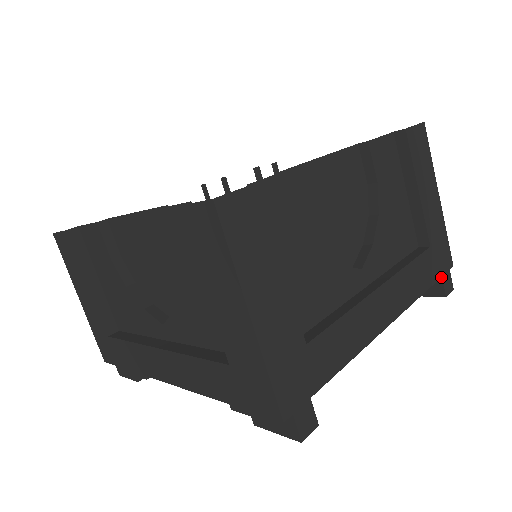
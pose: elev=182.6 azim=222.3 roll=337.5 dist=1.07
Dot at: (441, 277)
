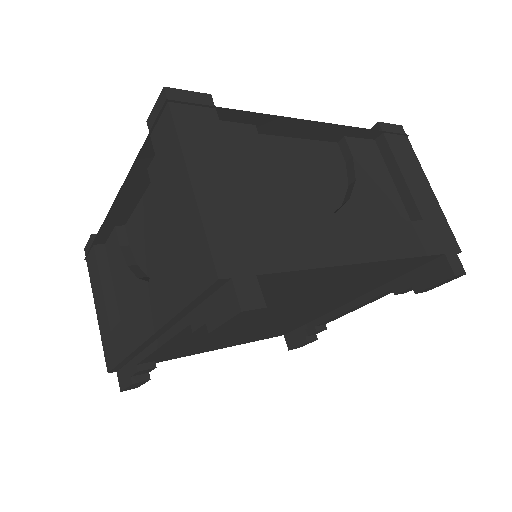
Dot at: (444, 254)
